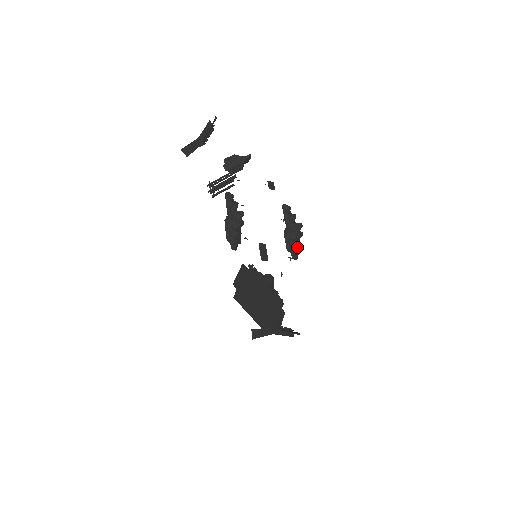
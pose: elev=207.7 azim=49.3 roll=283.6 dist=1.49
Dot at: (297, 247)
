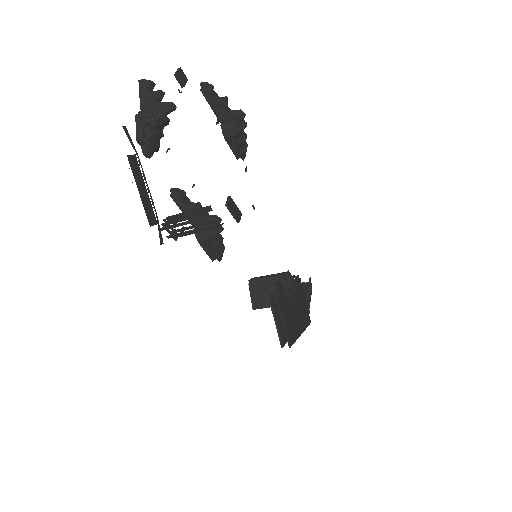
Dot at: occluded
